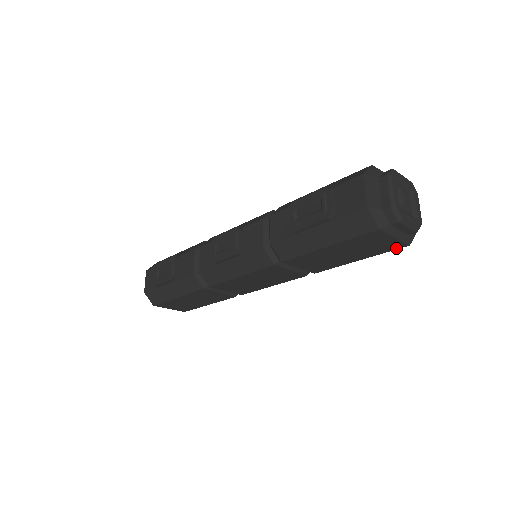
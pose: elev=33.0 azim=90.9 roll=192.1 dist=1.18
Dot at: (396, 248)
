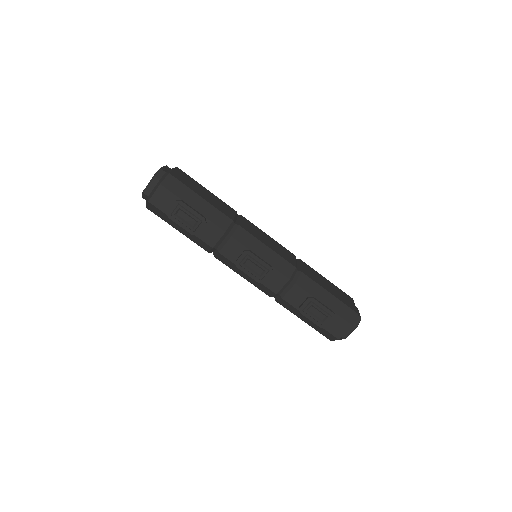
Dot at: occluded
